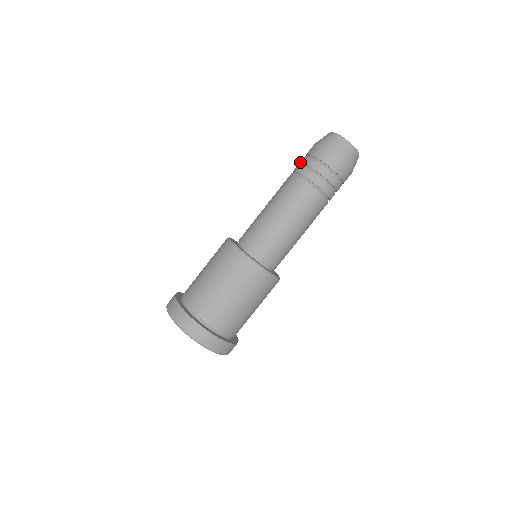
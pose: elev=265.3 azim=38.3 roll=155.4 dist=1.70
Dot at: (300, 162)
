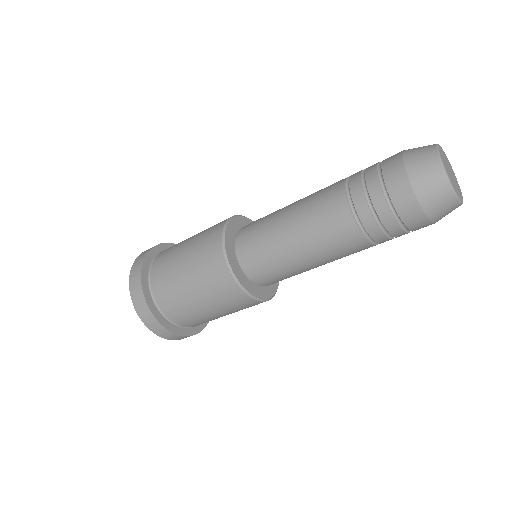
Dot at: (370, 199)
